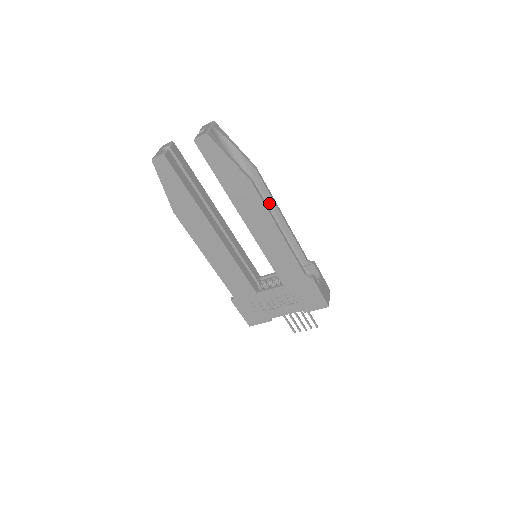
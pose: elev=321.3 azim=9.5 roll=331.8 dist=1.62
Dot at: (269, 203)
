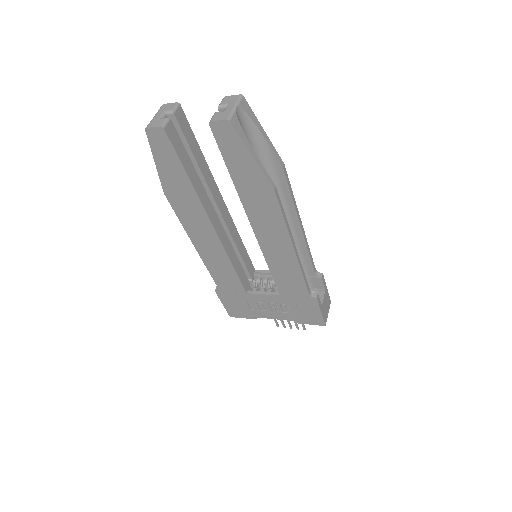
Dot at: (288, 207)
